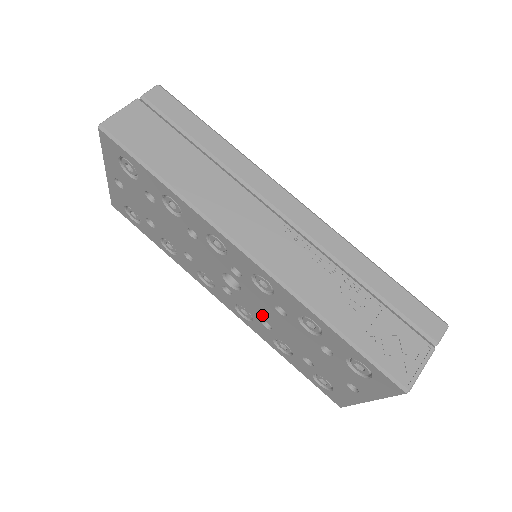
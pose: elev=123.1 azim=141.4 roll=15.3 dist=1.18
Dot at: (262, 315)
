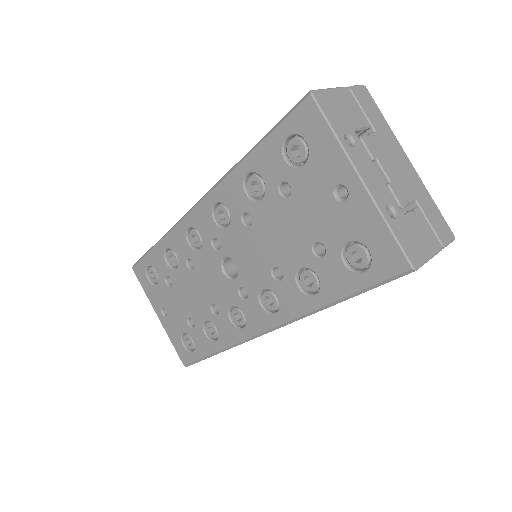
Dot at: (262, 265)
